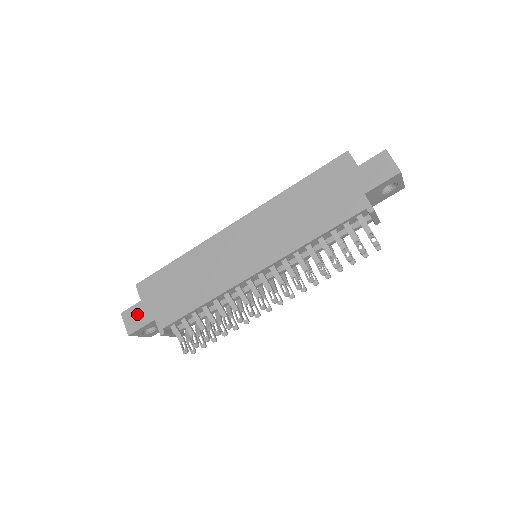
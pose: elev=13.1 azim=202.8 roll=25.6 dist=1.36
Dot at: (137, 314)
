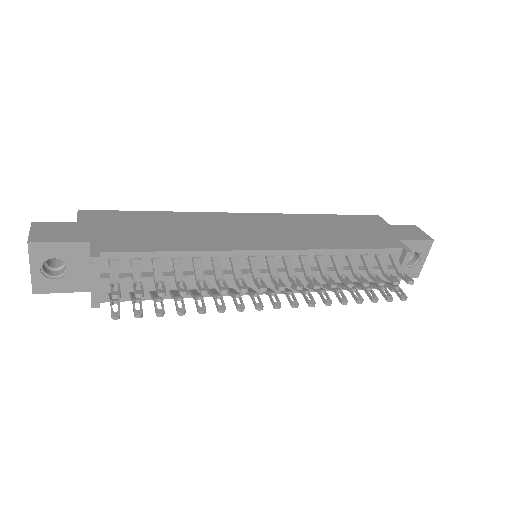
Dot at: (62, 230)
